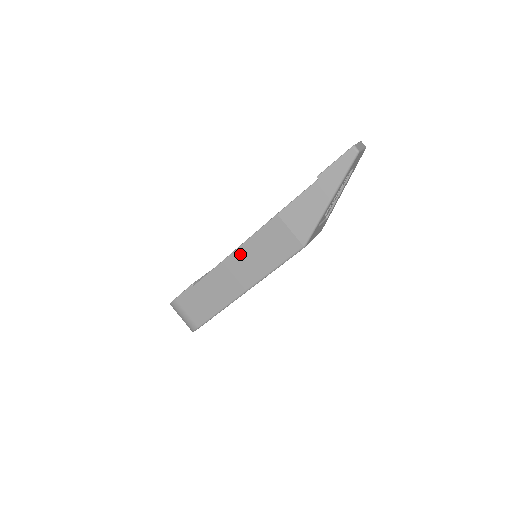
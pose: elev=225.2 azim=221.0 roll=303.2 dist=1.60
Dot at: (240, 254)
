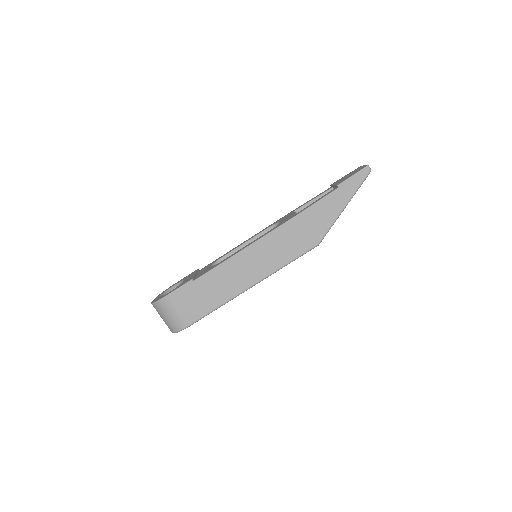
Dot at: (254, 249)
